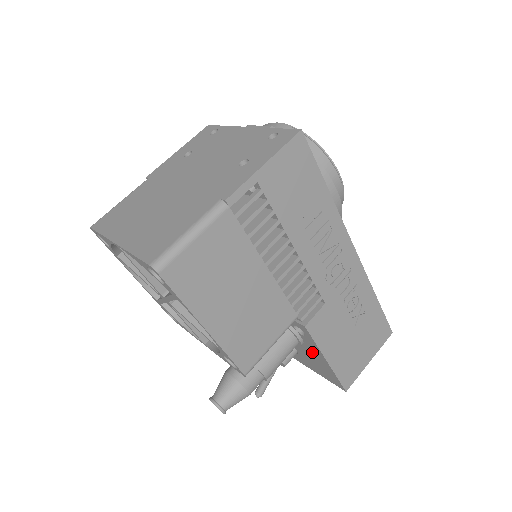
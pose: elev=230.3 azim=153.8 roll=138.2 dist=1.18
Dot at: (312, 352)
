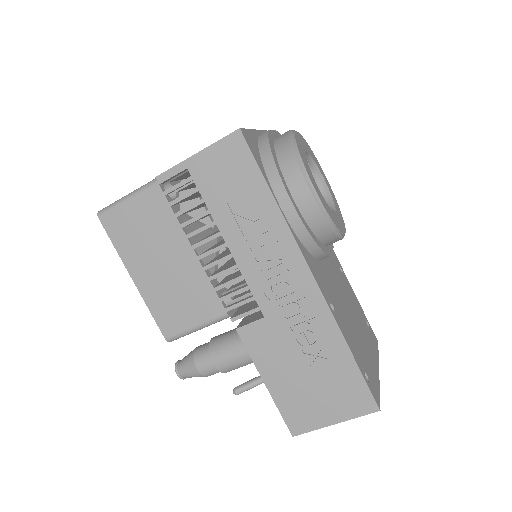
Dot at: occluded
